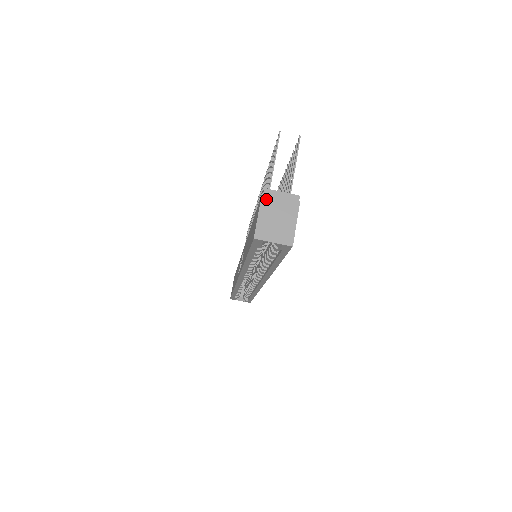
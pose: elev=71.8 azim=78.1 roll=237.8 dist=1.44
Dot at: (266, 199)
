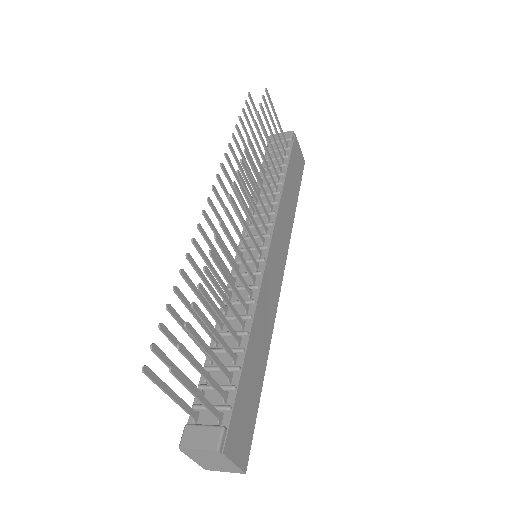
Dot at: (188, 453)
